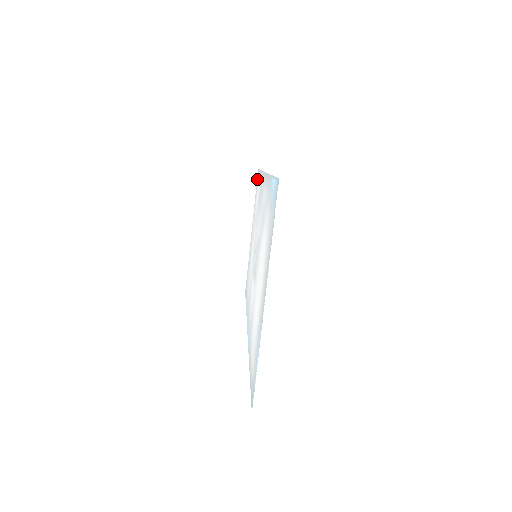
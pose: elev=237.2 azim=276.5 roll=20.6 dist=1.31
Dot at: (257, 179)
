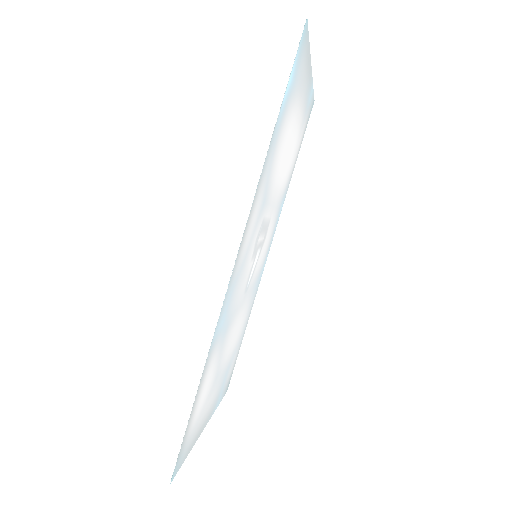
Dot at: (227, 385)
